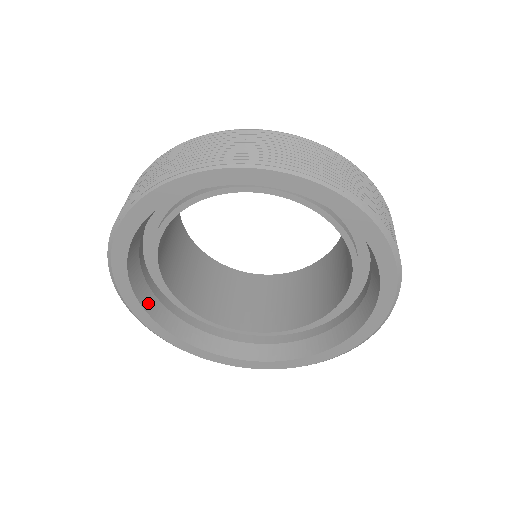
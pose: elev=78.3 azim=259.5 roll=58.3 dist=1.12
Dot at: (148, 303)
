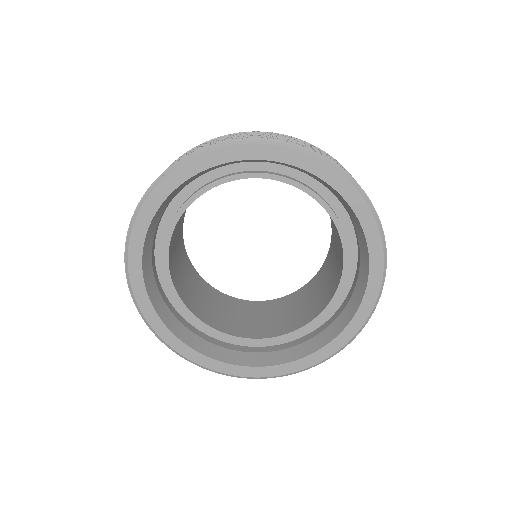
Dot at: (169, 321)
